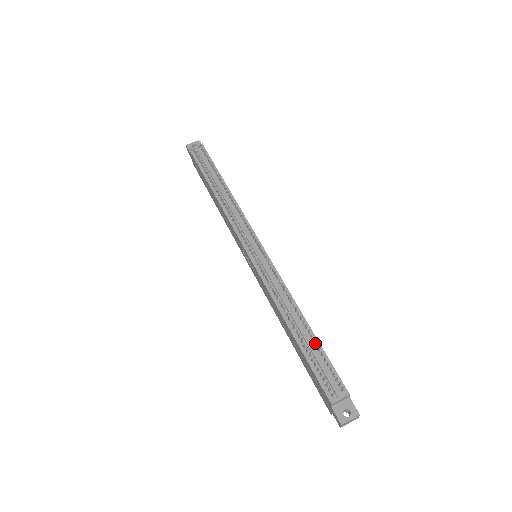
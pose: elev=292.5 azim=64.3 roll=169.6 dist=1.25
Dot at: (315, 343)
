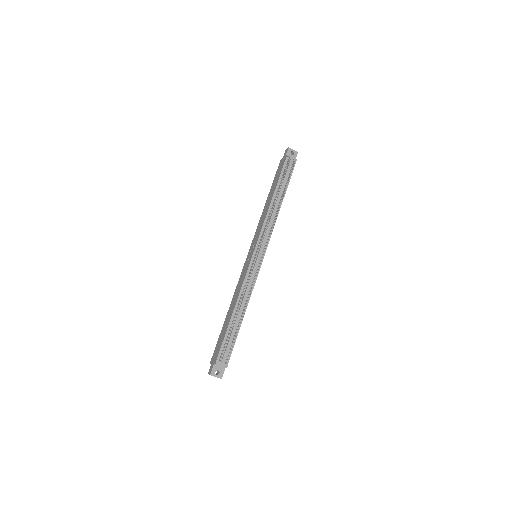
Dot at: (237, 330)
